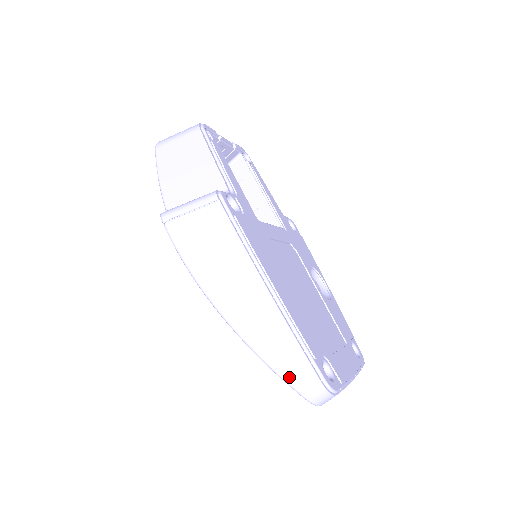
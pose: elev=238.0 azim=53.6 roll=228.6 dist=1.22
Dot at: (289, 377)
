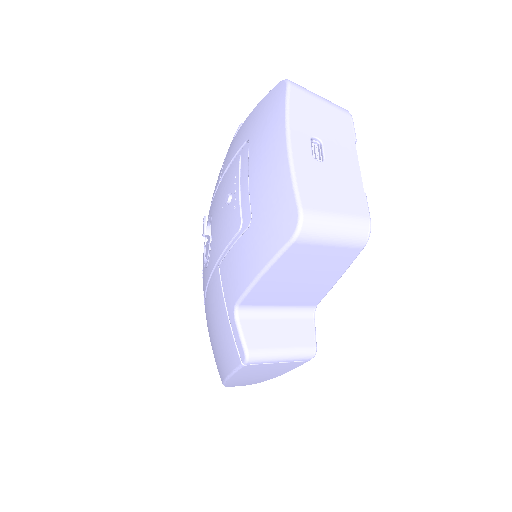
Dot at: occluded
